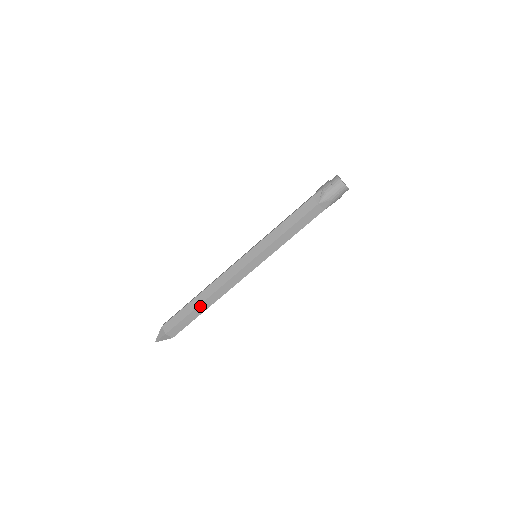
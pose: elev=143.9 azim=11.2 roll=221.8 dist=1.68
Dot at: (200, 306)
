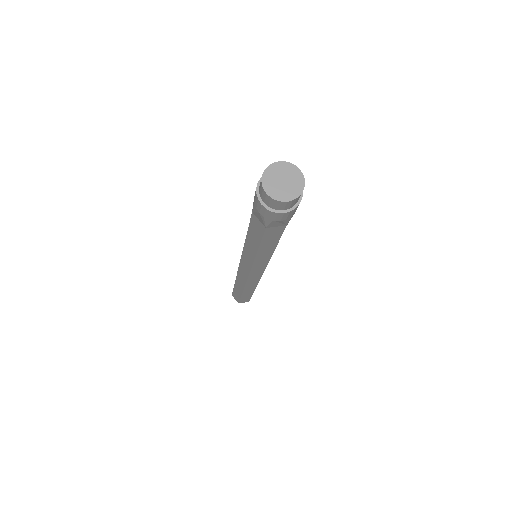
Dot at: occluded
